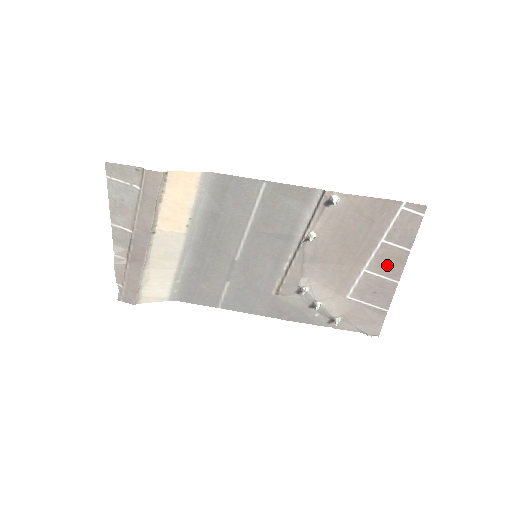
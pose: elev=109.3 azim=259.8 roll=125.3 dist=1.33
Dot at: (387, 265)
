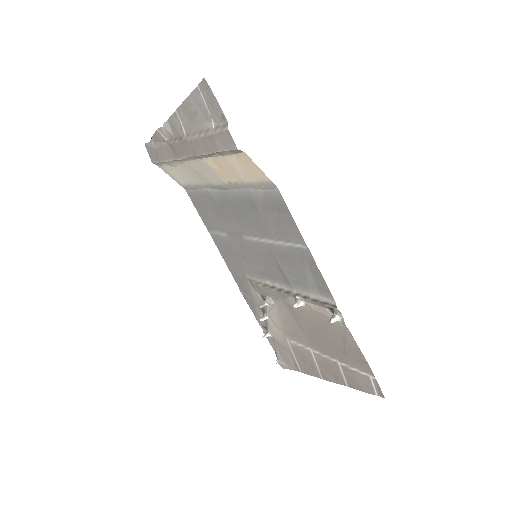
Dot at: (326, 368)
